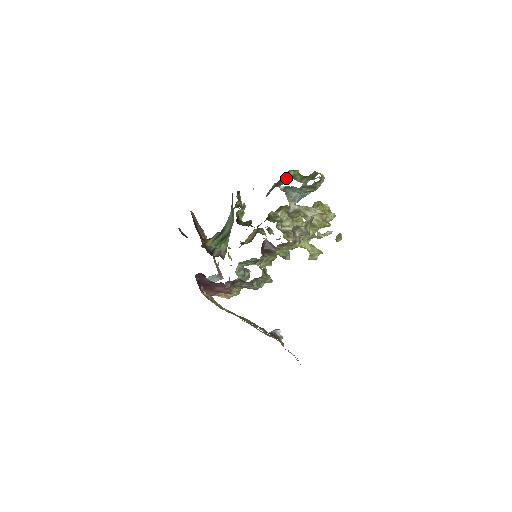
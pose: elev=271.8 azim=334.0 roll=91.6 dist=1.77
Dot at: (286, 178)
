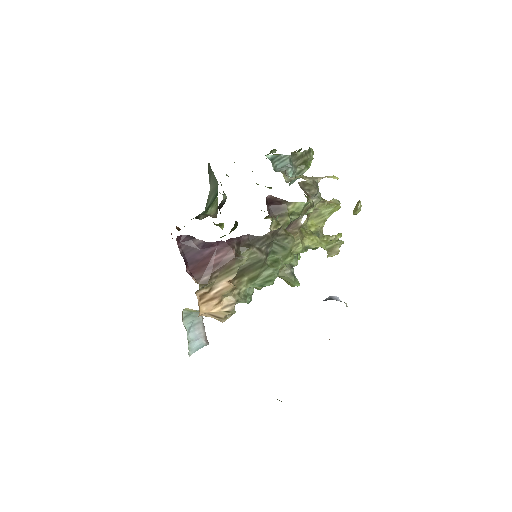
Dot at: (270, 152)
